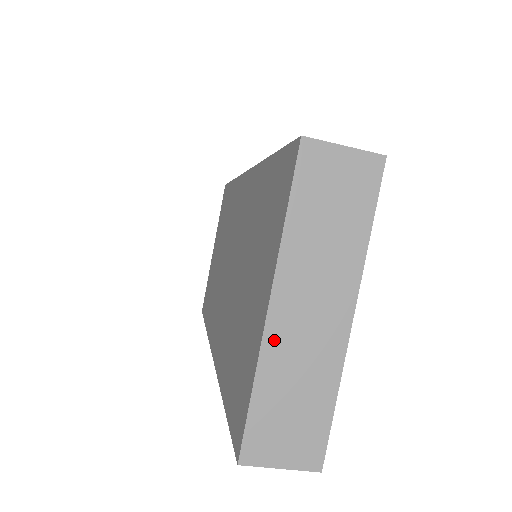
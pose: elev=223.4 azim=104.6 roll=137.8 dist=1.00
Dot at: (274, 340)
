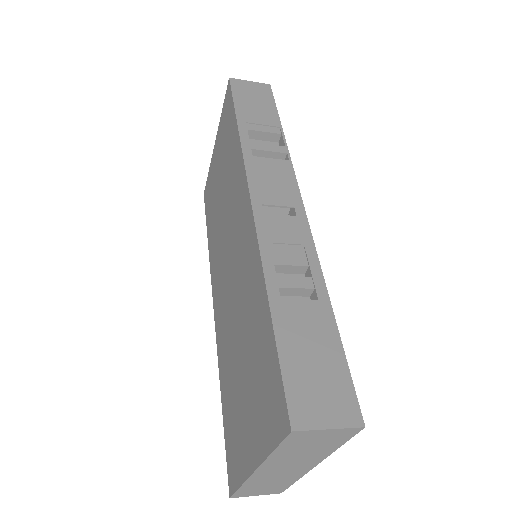
Dot at: (257, 477)
